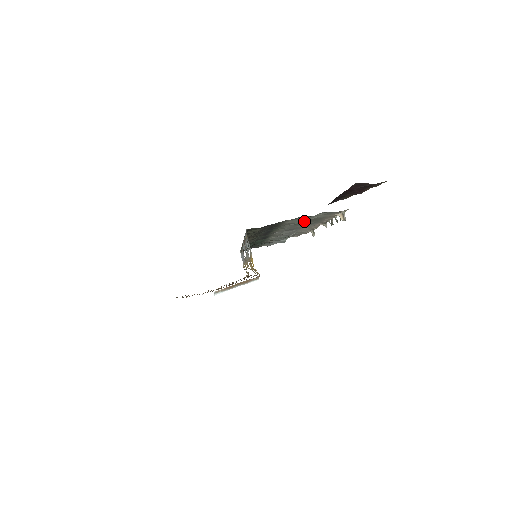
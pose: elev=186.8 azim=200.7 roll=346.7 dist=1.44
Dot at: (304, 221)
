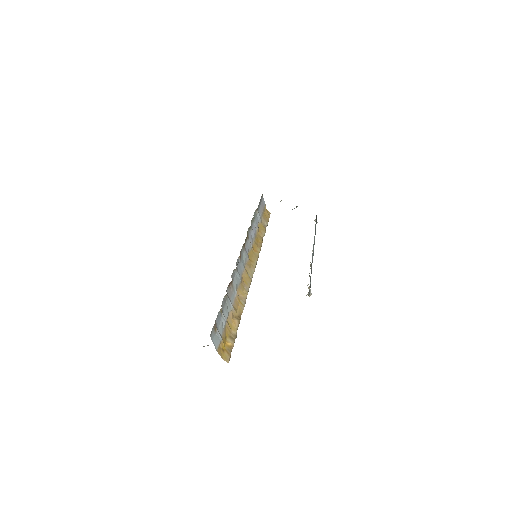
Dot at: occluded
